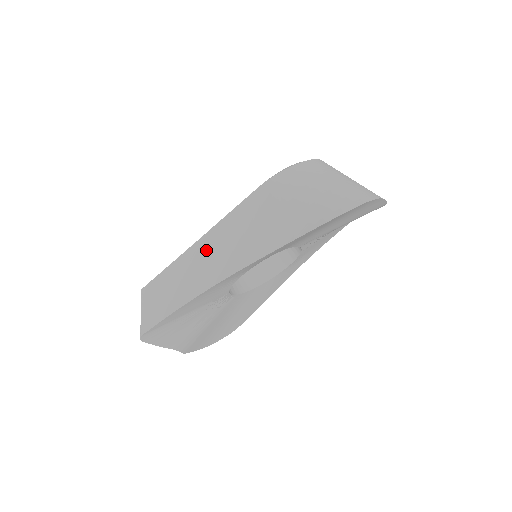
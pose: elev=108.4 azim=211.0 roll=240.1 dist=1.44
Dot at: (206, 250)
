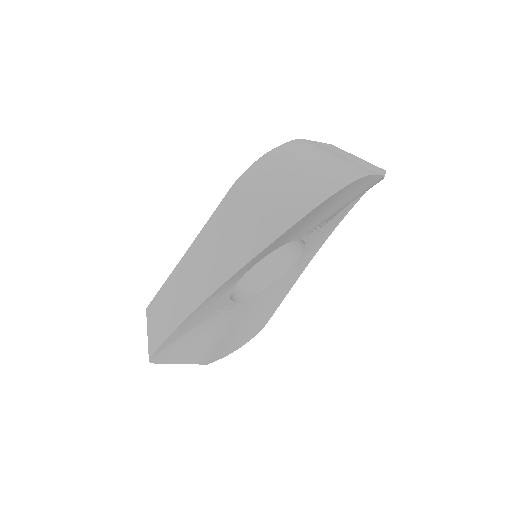
Dot at: (193, 263)
